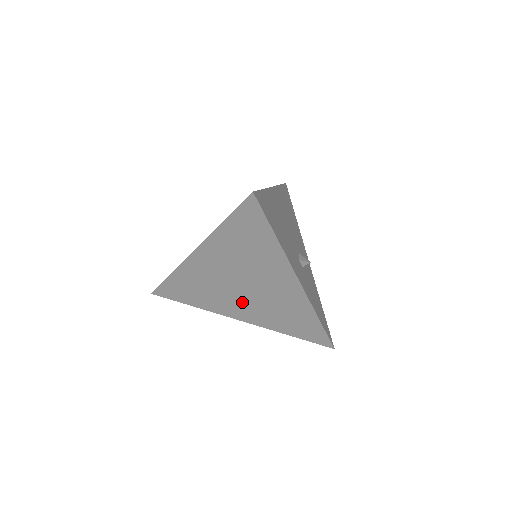
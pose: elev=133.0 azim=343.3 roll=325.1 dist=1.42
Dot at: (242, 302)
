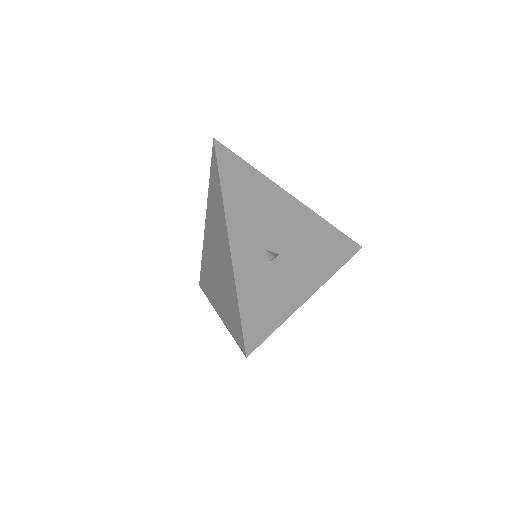
Dot at: (217, 283)
